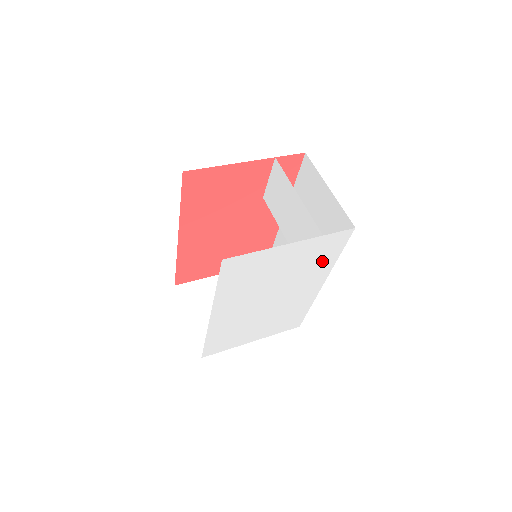
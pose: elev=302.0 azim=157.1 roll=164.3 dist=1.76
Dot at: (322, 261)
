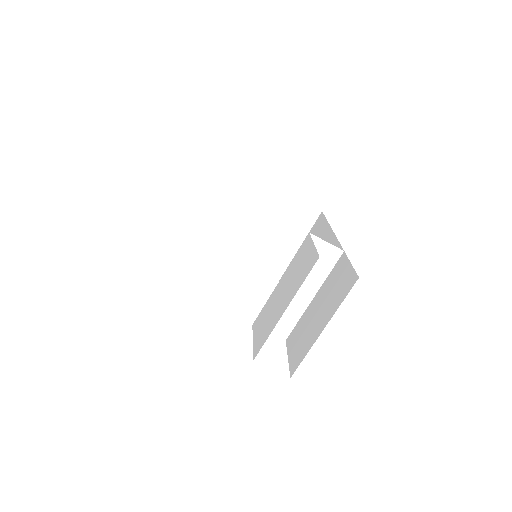
Dot at: occluded
